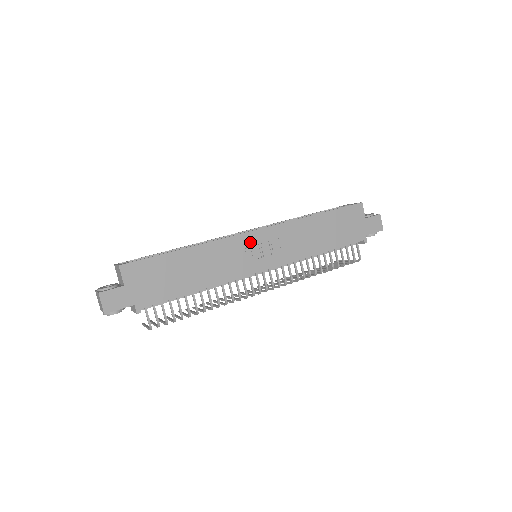
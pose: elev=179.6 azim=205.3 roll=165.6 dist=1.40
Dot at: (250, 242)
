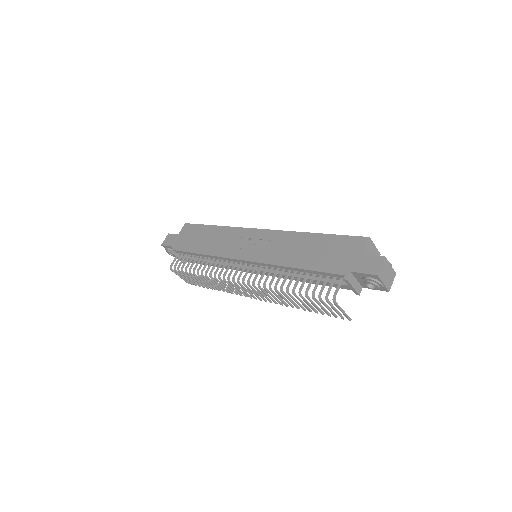
Dot at: (250, 236)
